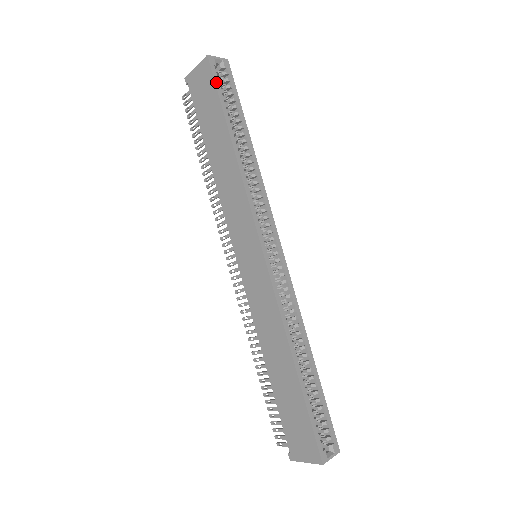
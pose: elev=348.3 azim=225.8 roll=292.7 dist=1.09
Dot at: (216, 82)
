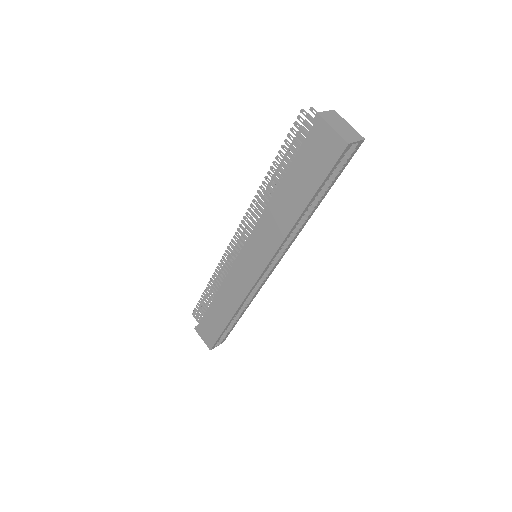
Dot at: (333, 167)
